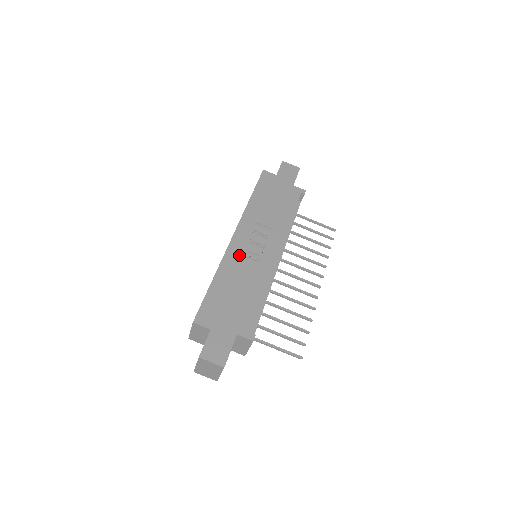
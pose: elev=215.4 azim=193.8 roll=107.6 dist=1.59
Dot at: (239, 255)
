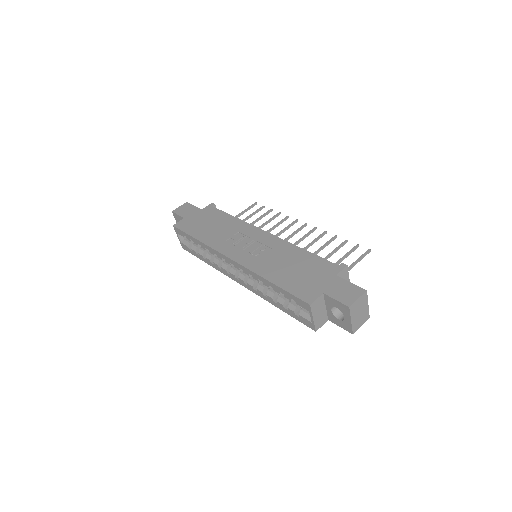
Dot at: (254, 258)
